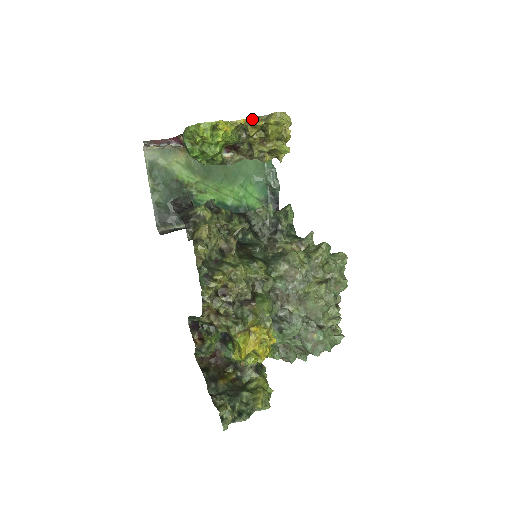
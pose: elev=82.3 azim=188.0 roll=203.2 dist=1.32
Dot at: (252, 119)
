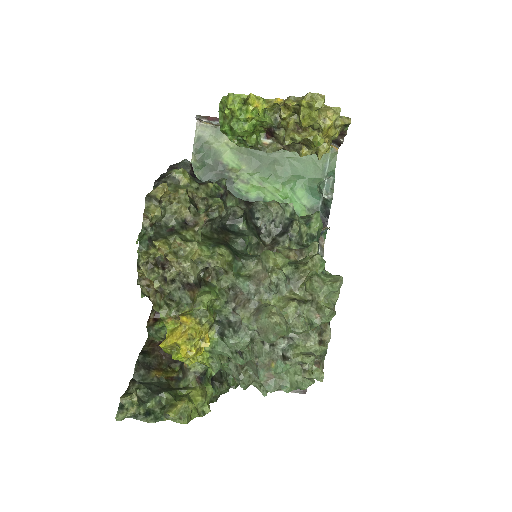
Dot at: occluded
